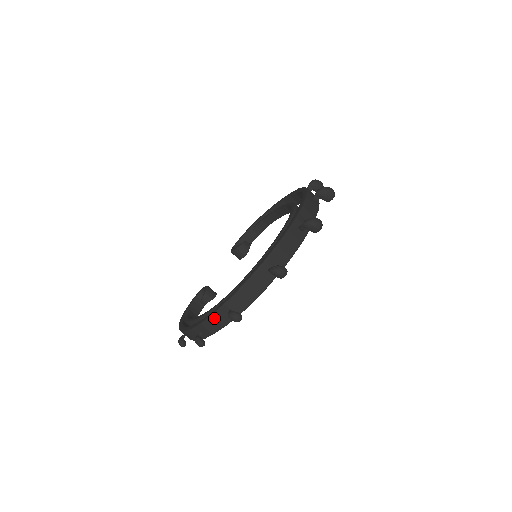
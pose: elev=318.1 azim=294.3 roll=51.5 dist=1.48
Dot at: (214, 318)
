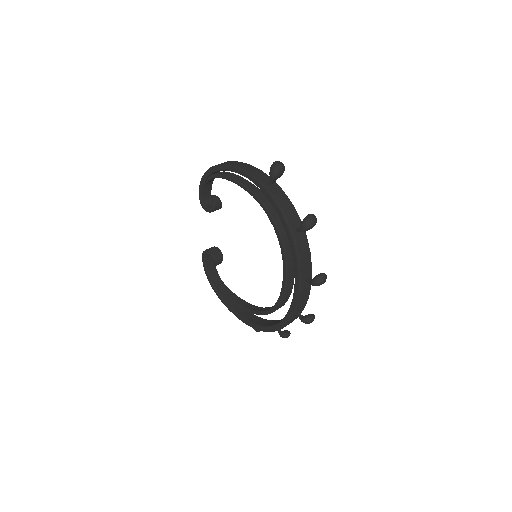
Dot at: occluded
